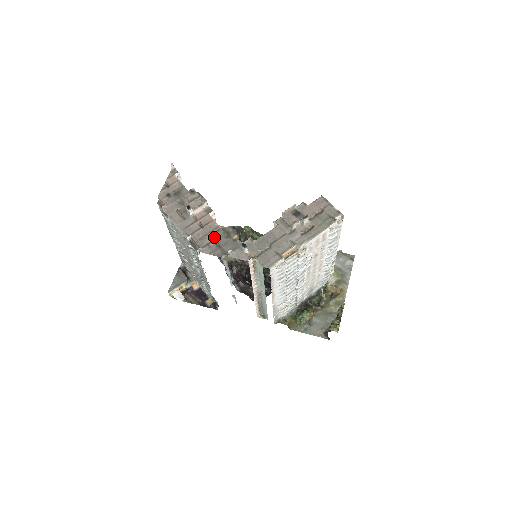
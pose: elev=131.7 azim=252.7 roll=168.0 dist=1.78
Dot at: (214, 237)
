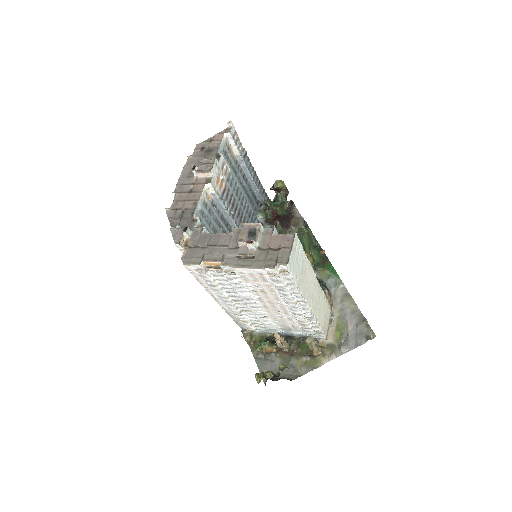
Dot at: (186, 207)
